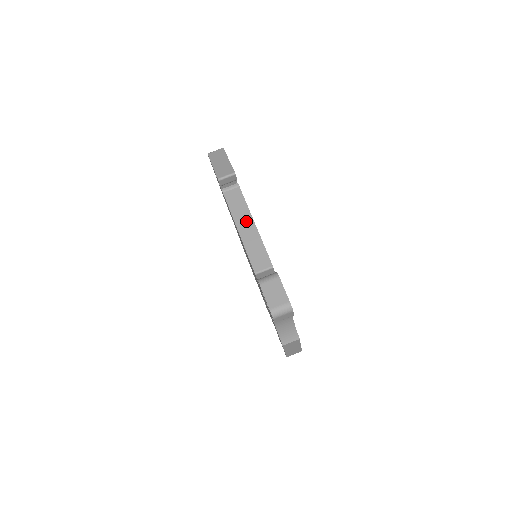
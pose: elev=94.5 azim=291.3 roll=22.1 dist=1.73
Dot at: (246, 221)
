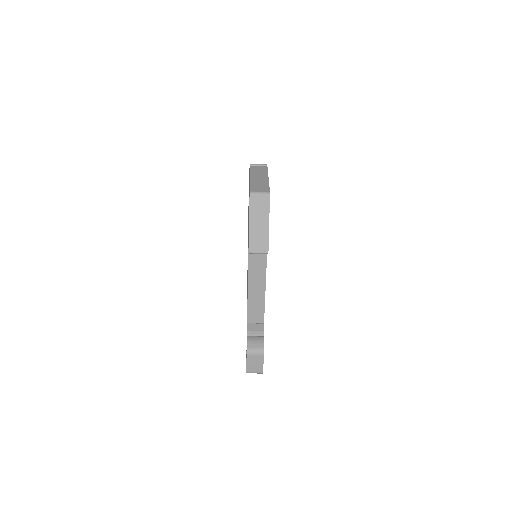
Dot at: (259, 281)
